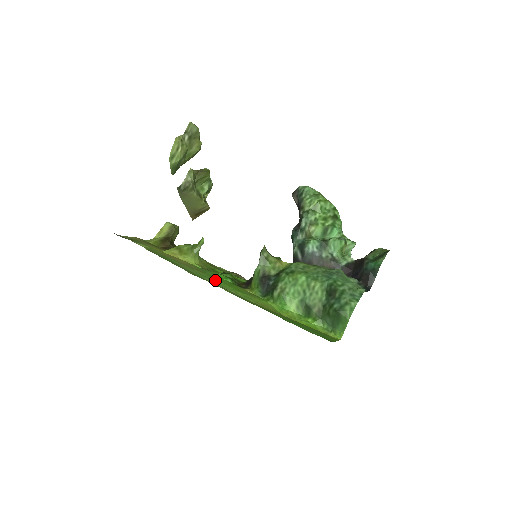
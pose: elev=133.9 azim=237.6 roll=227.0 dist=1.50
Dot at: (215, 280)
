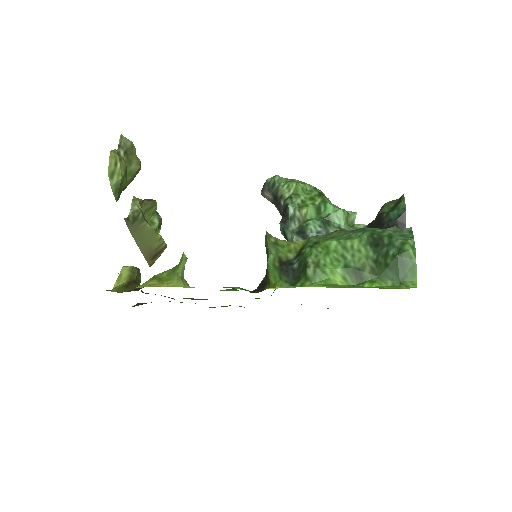
Dot at: occluded
